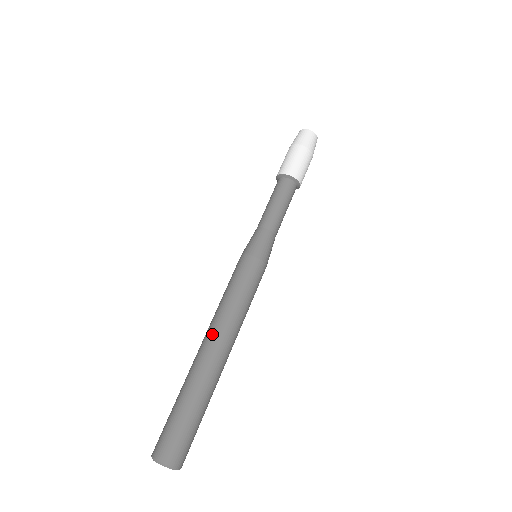
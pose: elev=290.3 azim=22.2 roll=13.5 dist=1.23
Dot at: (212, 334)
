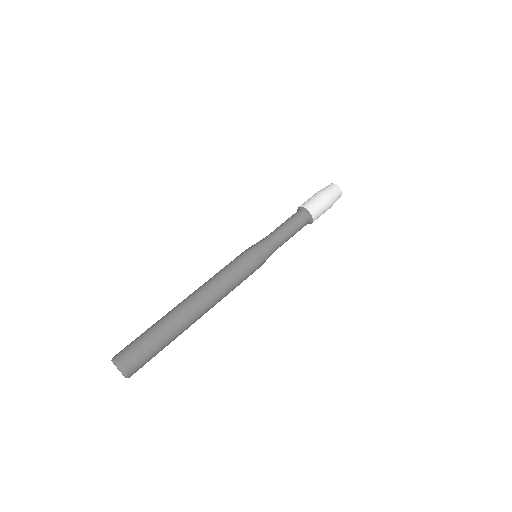
Dot at: (203, 299)
